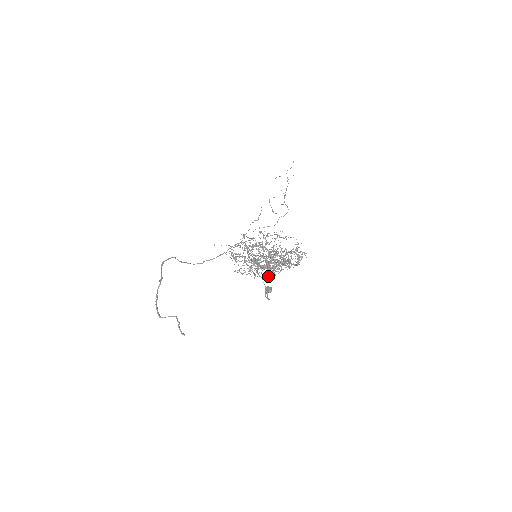
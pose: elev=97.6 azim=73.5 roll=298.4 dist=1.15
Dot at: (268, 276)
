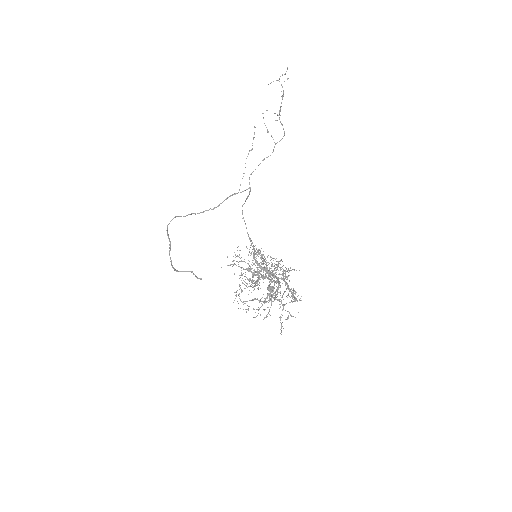
Dot at: occluded
